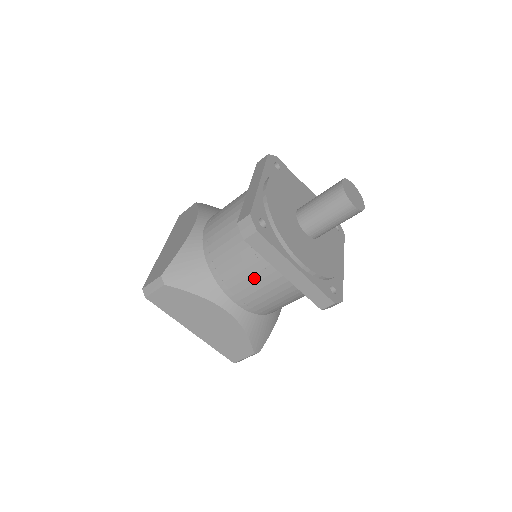
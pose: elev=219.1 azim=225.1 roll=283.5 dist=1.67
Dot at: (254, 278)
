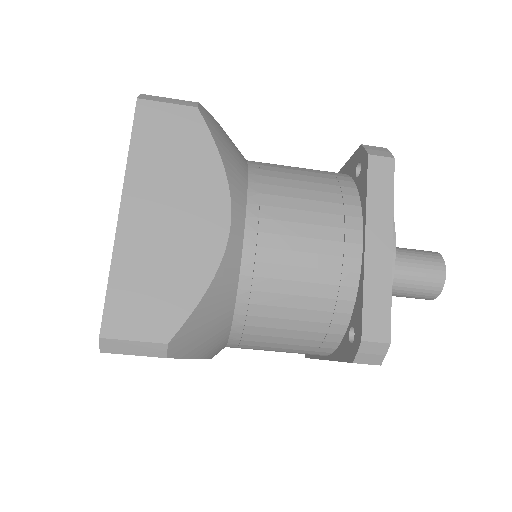
Dot at: (288, 350)
